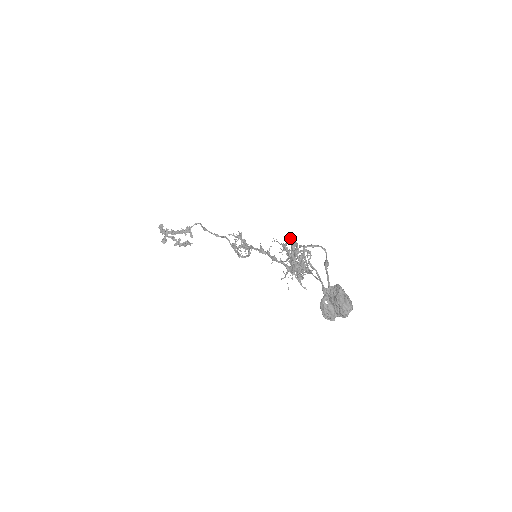
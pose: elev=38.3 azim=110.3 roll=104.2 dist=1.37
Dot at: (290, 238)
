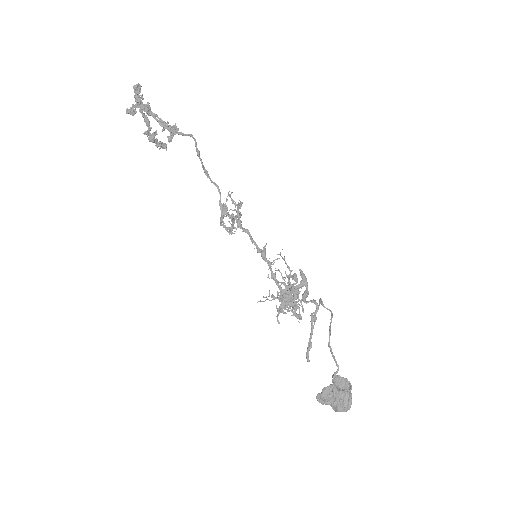
Dot at: occluded
